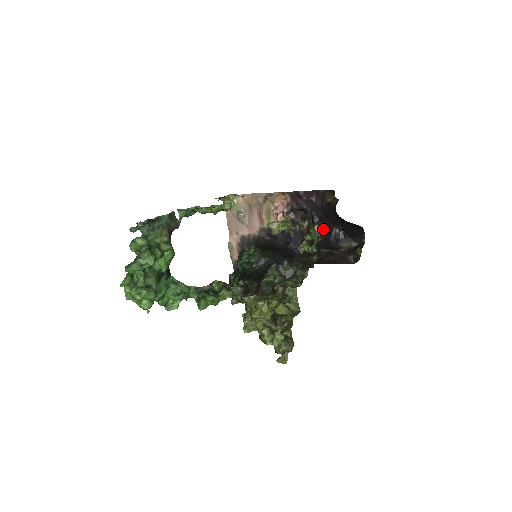
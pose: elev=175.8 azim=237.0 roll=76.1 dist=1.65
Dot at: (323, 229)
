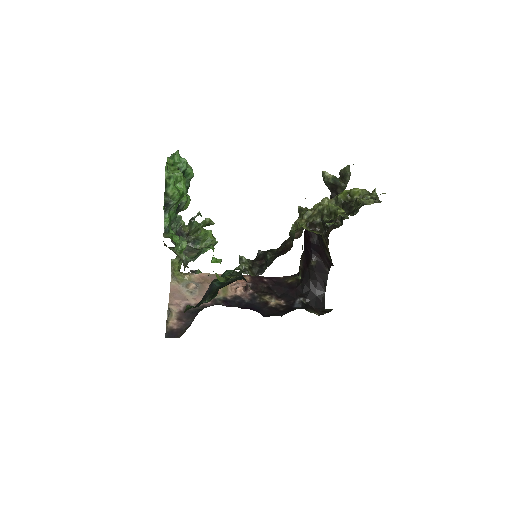
Dot at: (284, 303)
